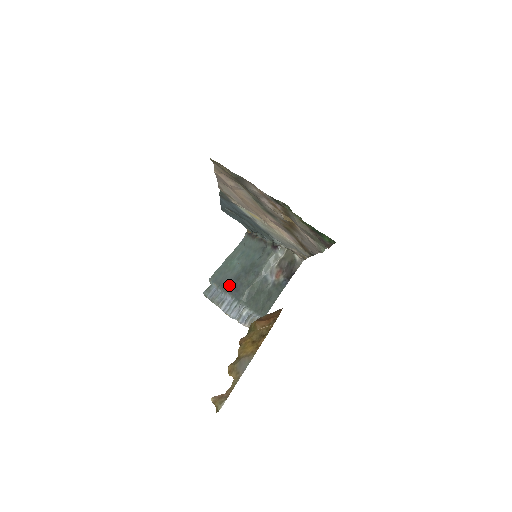
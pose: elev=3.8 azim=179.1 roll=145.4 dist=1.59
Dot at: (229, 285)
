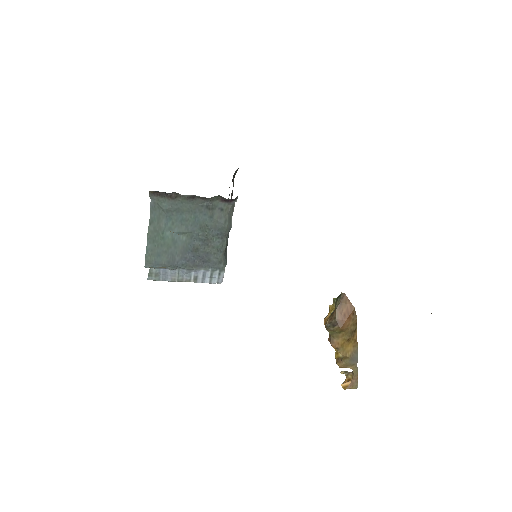
Dot at: (188, 261)
